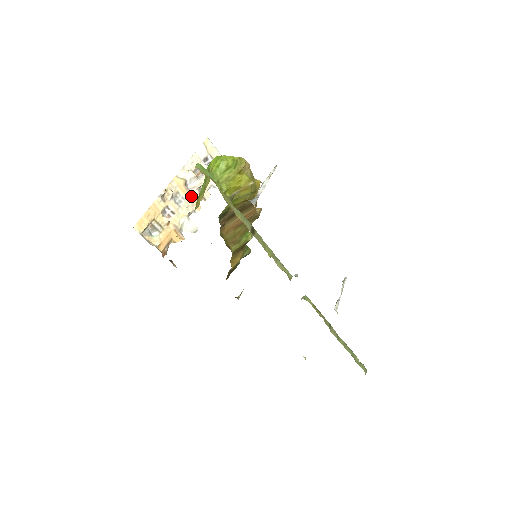
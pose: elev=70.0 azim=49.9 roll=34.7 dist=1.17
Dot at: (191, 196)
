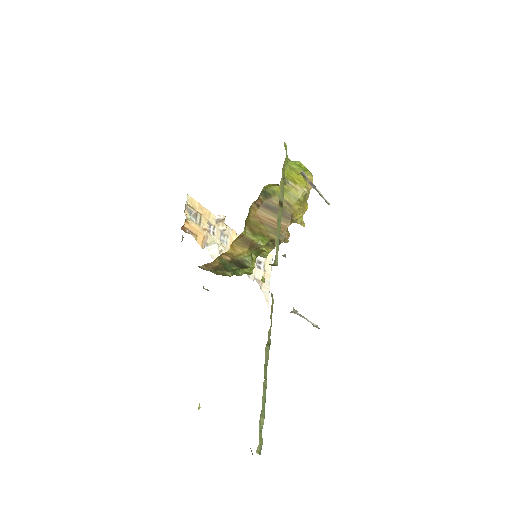
Dot at: occluded
